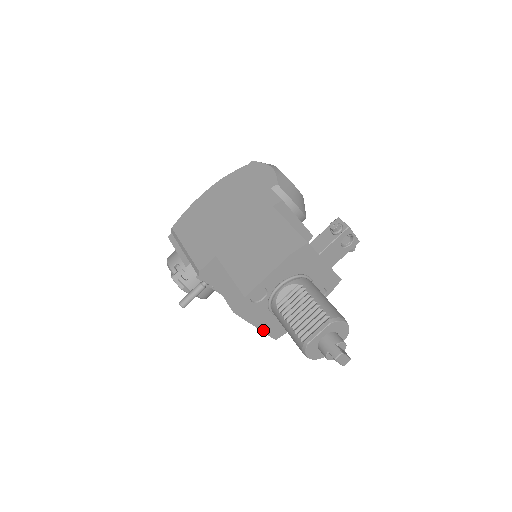
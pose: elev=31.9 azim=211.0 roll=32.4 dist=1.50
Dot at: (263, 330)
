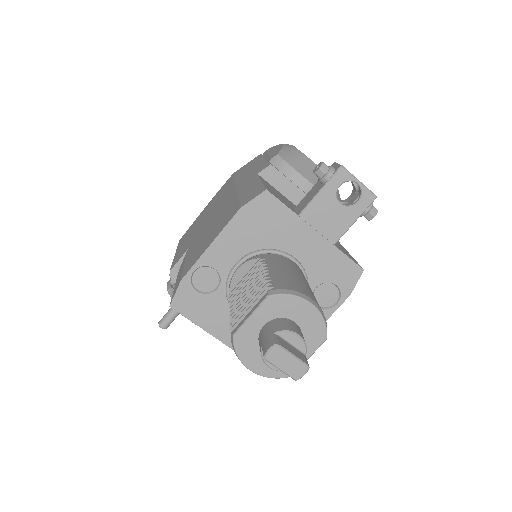
Dot at: occluded
